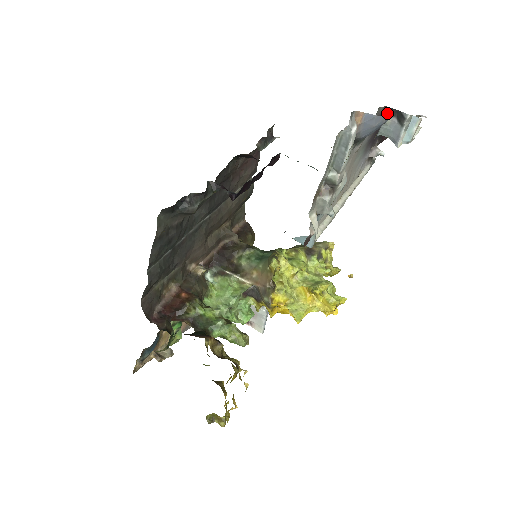
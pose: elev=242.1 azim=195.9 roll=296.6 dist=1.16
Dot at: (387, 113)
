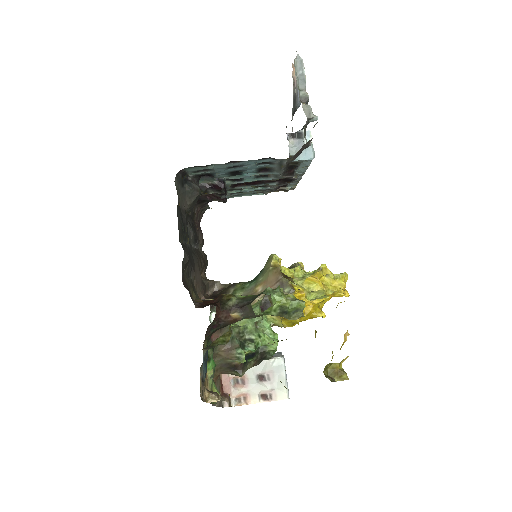
Dot at: (288, 137)
